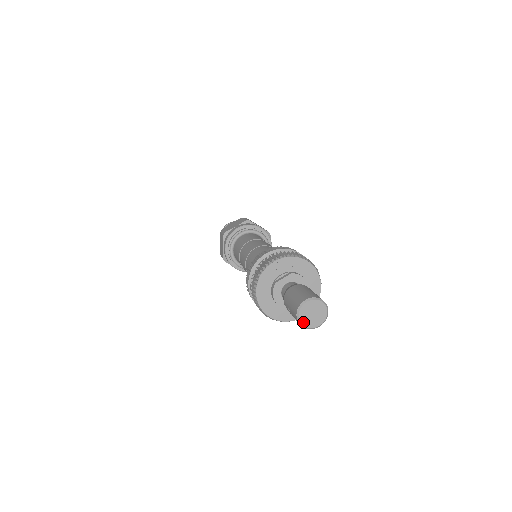
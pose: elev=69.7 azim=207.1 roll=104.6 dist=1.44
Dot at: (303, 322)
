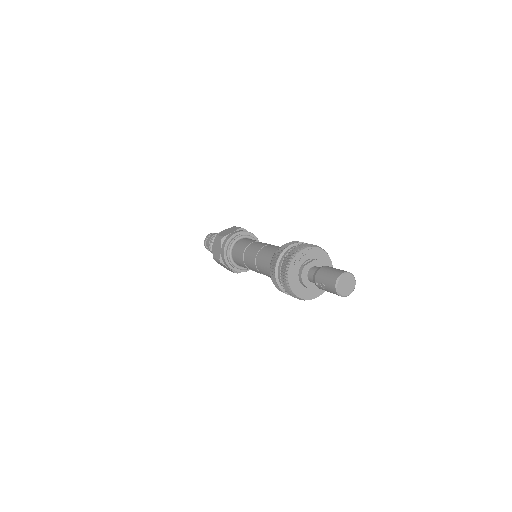
Dot at: (340, 291)
